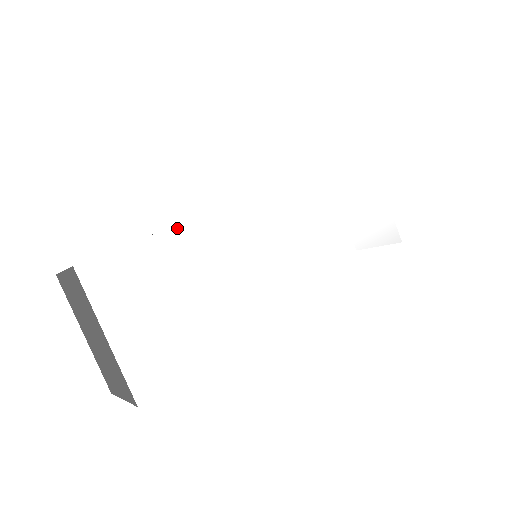
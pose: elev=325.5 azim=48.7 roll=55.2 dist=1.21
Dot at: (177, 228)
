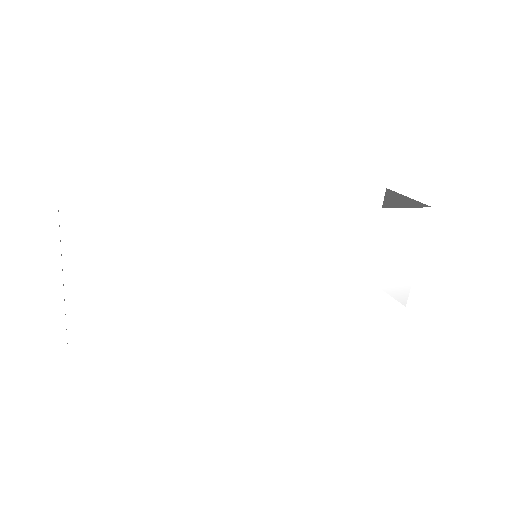
Dot at: (181, 216)
